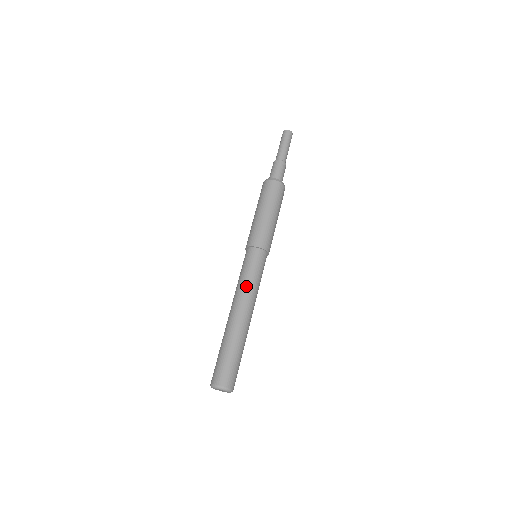
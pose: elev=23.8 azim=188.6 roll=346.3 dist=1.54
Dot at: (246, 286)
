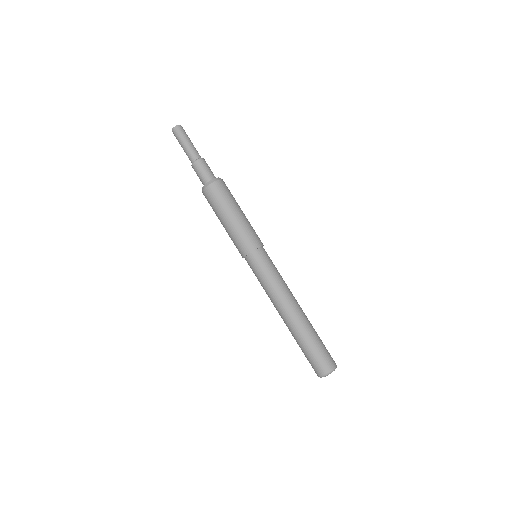
Dot at: (281, 284)
